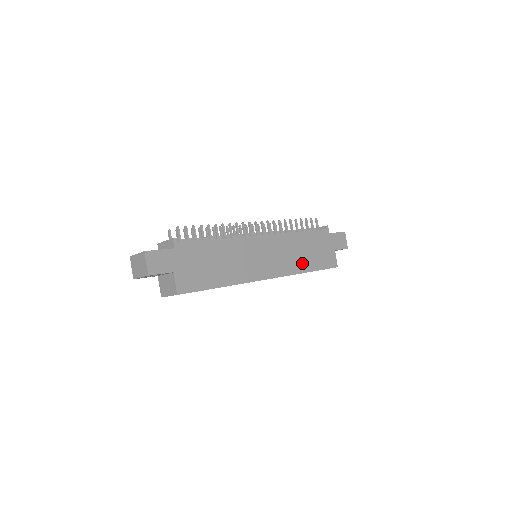
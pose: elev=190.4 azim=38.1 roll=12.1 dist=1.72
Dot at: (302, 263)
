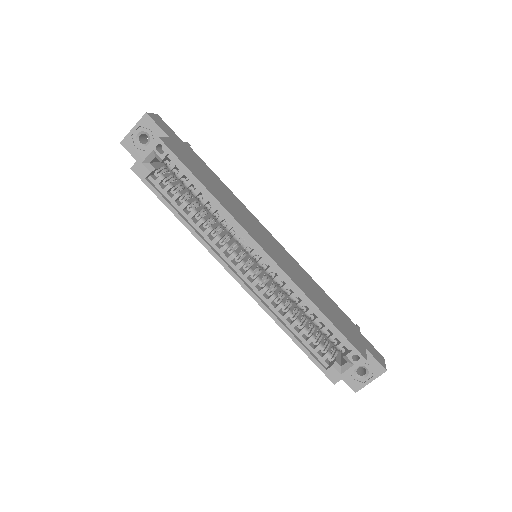
Dot at: (314, 298)
